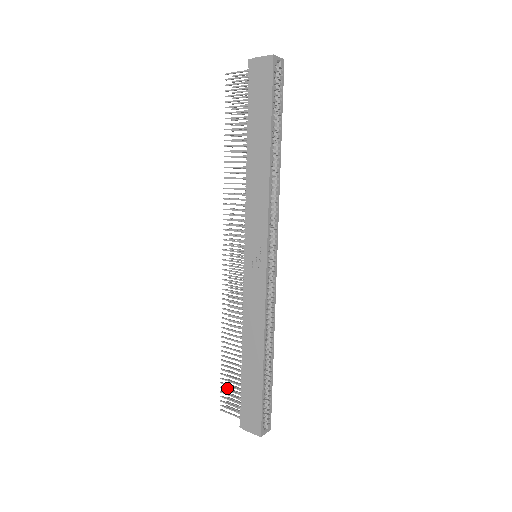
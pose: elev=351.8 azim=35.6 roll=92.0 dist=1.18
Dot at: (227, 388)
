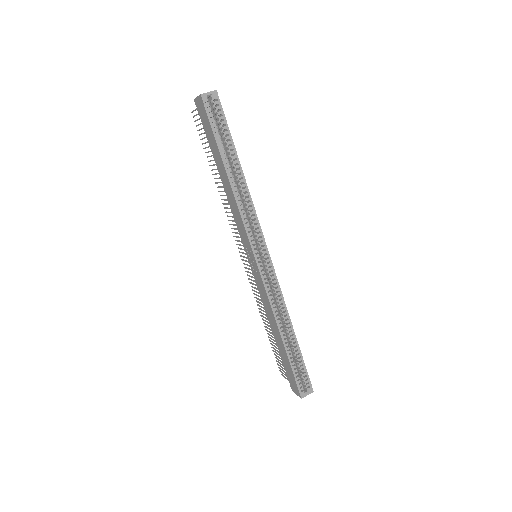
Dot at: occluded
